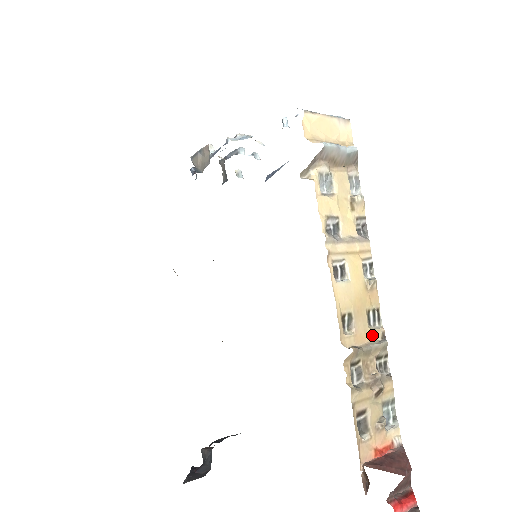
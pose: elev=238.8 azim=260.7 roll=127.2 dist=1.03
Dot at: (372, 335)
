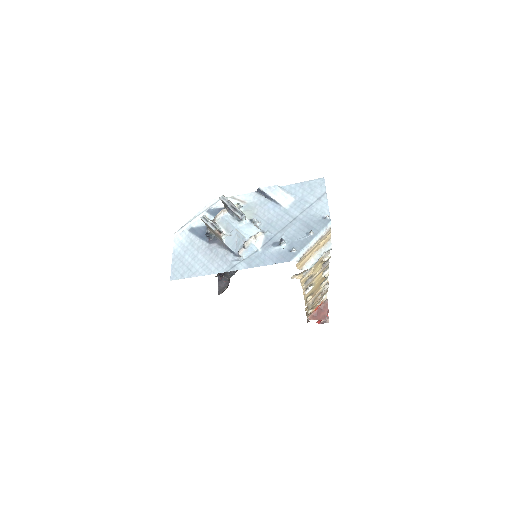
Dot at: (321, 288)
